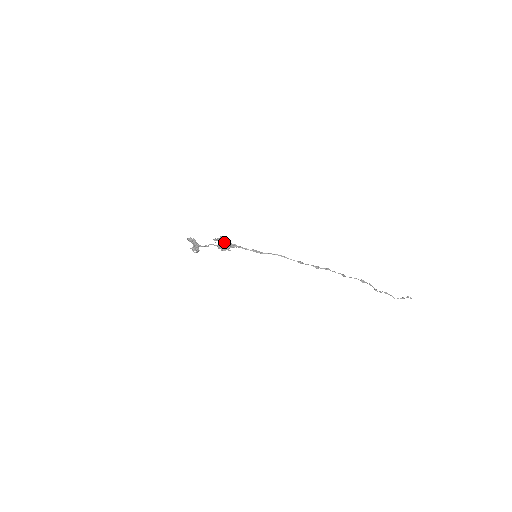
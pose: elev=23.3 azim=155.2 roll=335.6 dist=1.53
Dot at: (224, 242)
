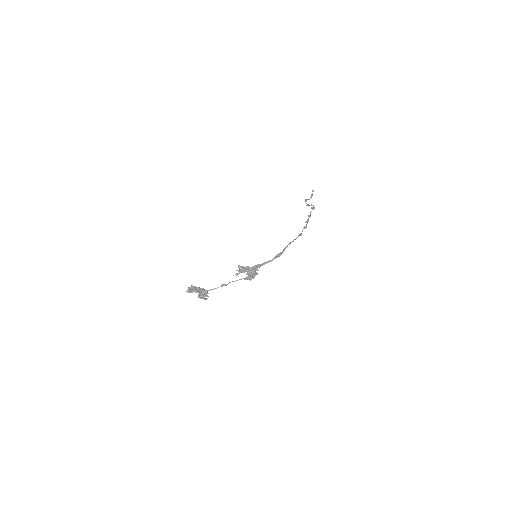
Dot at: (249, 270)
